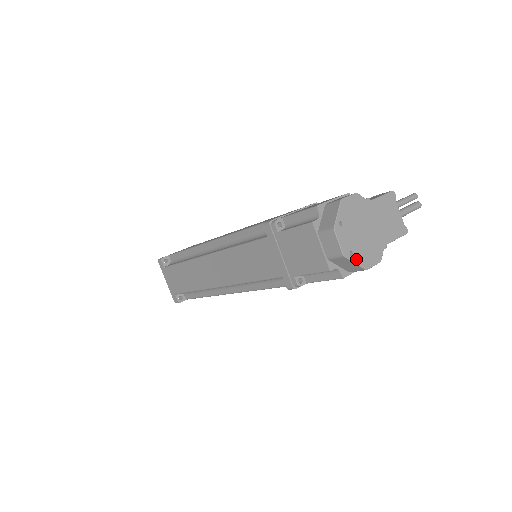
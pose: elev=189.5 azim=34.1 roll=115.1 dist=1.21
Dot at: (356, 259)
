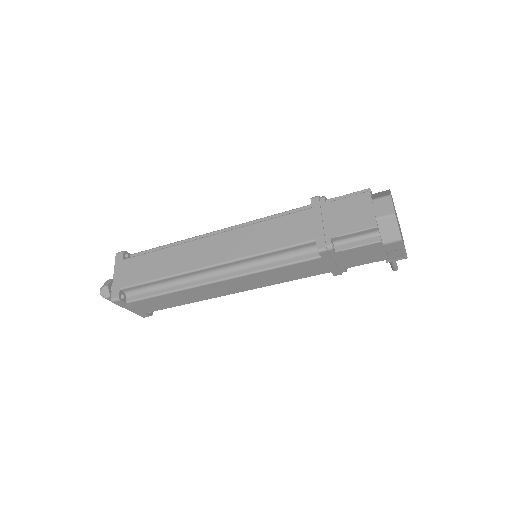
Dot at: (398, 226)
